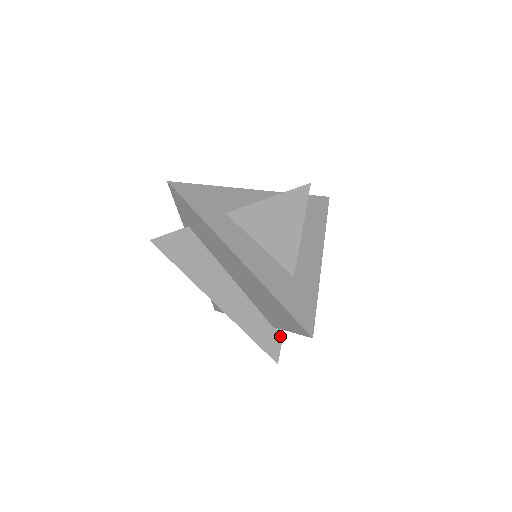
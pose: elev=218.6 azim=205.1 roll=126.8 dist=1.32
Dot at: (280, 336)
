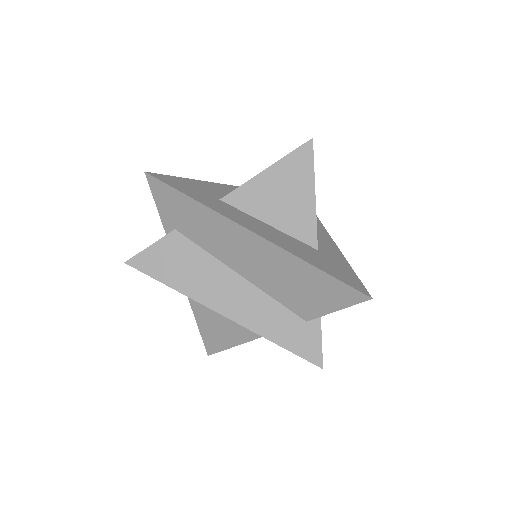
Dot at: (318, 330)
